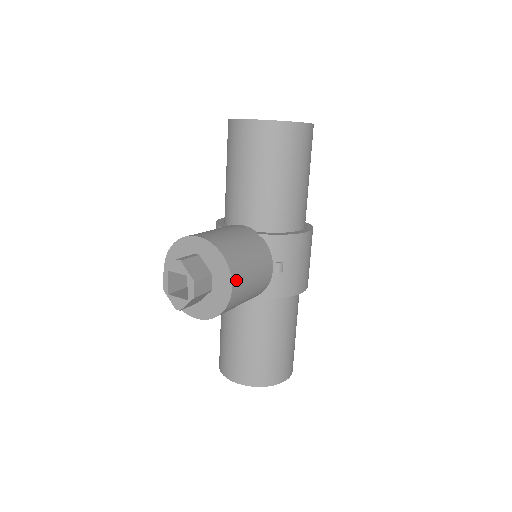
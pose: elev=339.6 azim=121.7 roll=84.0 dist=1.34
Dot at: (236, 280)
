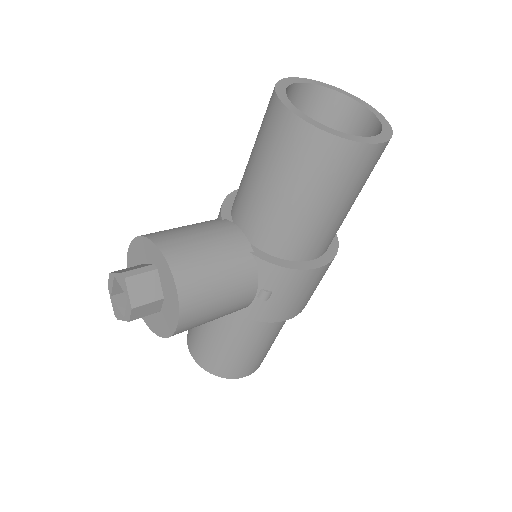
Dot at: (186, 318)
